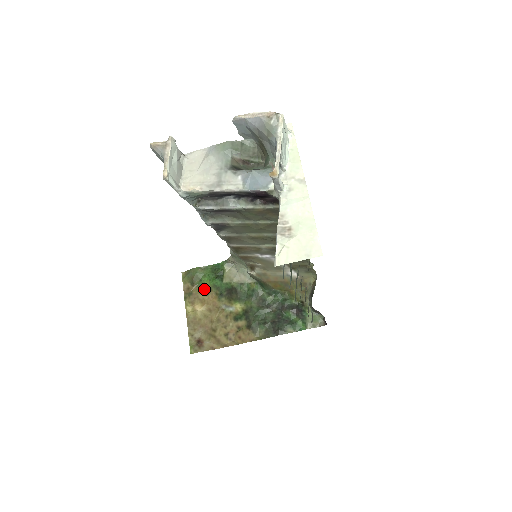
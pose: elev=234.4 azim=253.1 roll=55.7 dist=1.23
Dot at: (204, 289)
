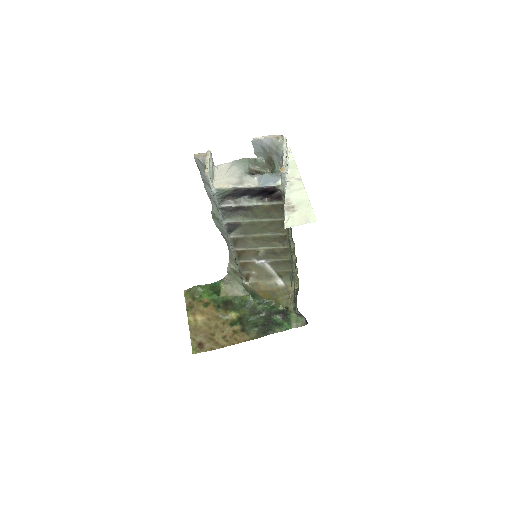
Dot at: (204, 303)
